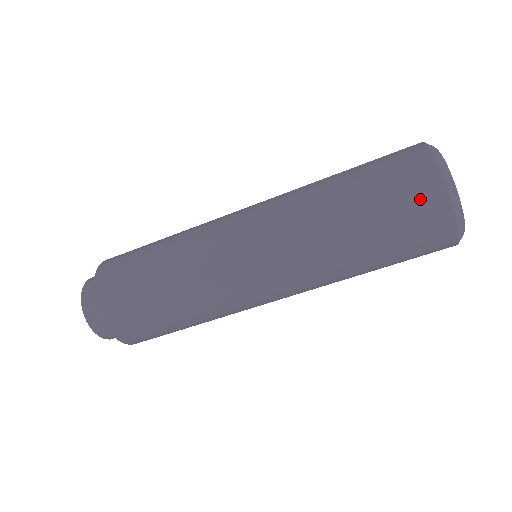
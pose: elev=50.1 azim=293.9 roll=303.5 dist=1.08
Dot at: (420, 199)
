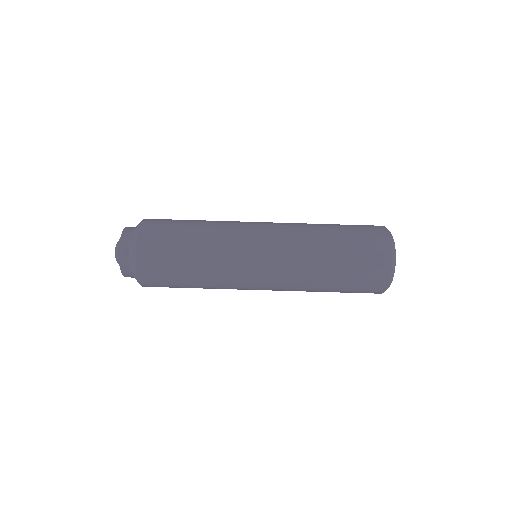
Dot at: (375, 255)
